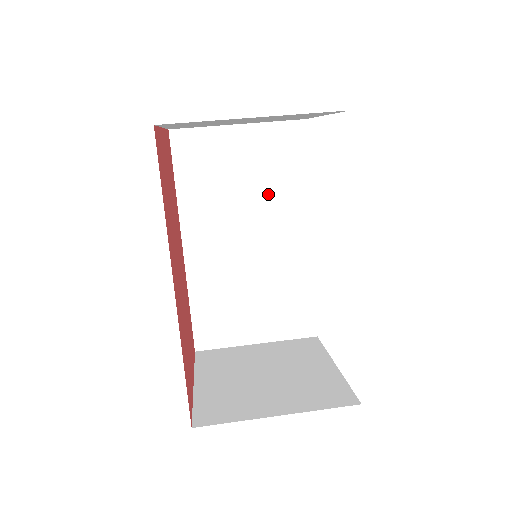
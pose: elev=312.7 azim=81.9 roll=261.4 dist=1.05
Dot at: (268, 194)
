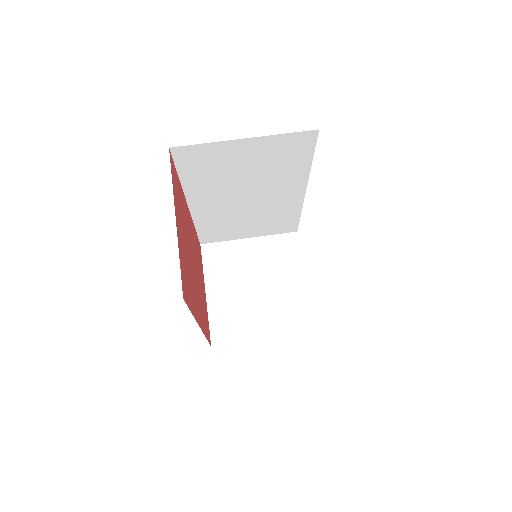
Dot at: (270, 176)
